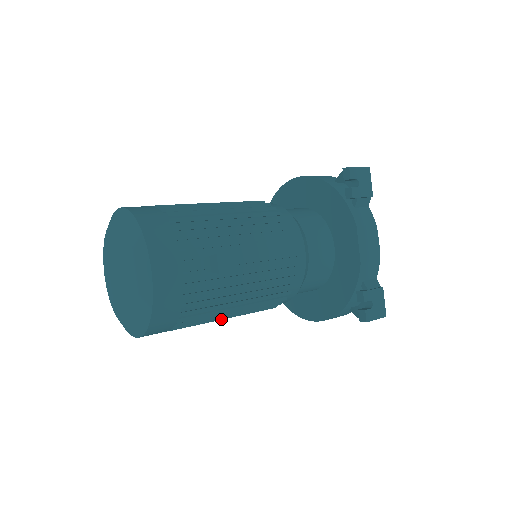
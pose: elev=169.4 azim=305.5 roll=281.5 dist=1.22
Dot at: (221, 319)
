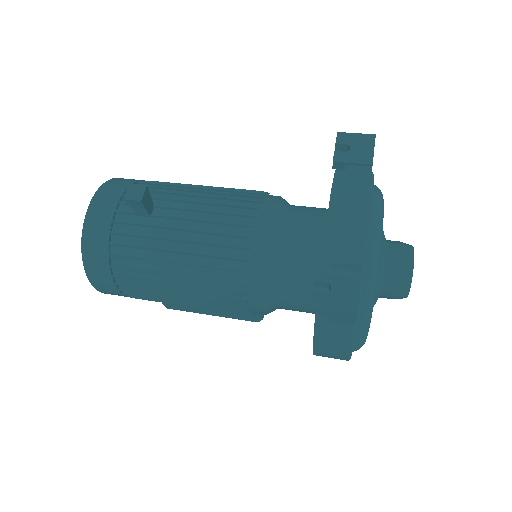
Dot at: (171, 292)
